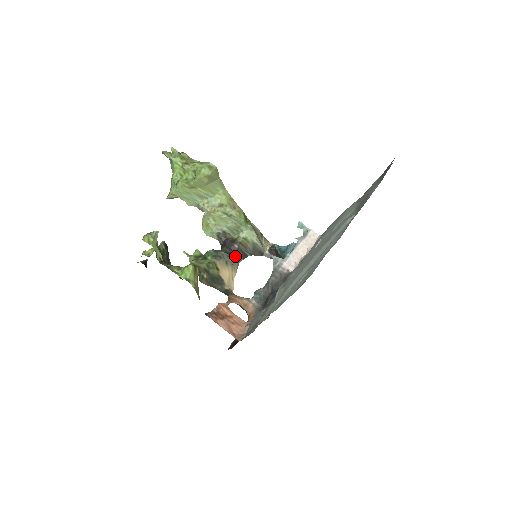
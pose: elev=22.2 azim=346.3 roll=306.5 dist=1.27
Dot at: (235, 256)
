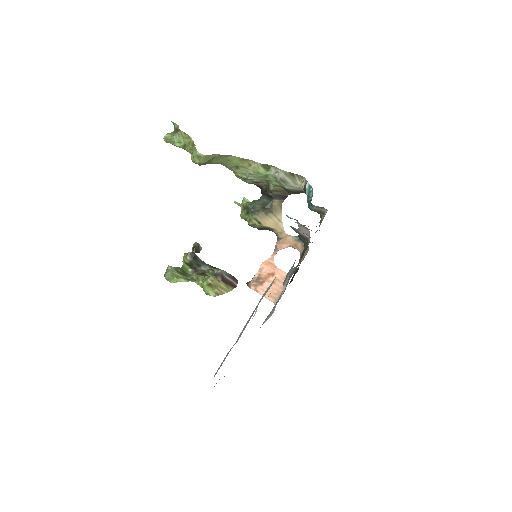
Dot at: (273, 202)
